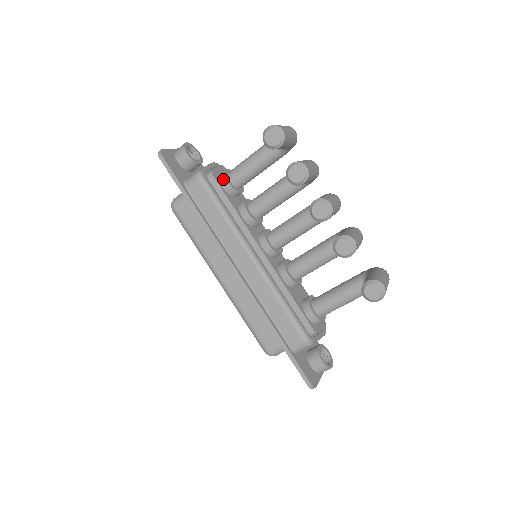
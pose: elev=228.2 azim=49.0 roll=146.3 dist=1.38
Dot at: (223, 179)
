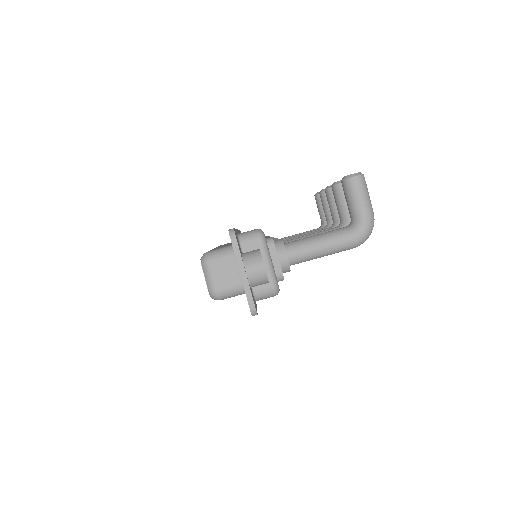
Dot at: occluded
